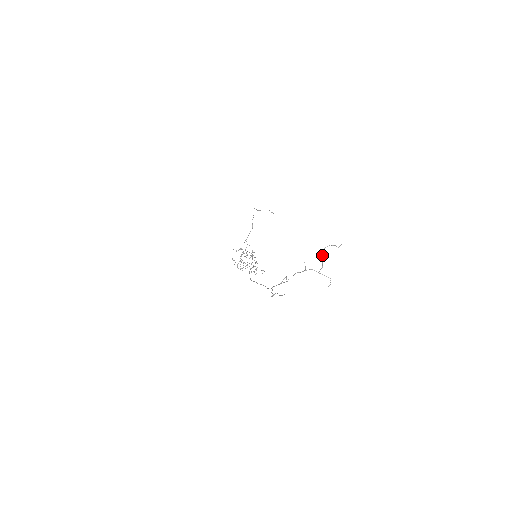
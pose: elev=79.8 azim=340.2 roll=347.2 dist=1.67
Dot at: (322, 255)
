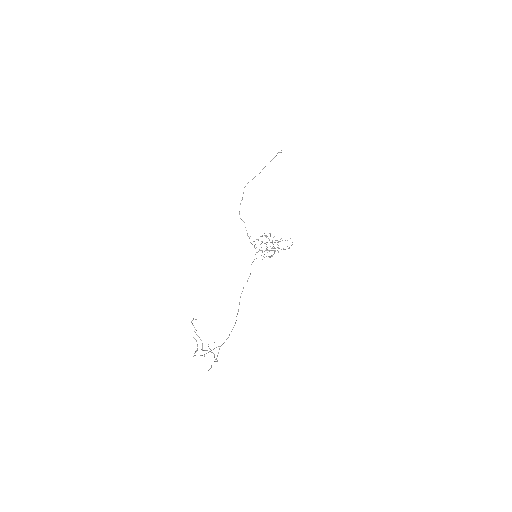
Dot at: occluded
